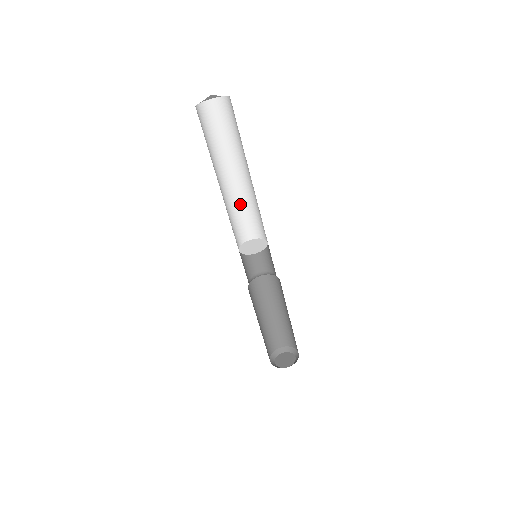
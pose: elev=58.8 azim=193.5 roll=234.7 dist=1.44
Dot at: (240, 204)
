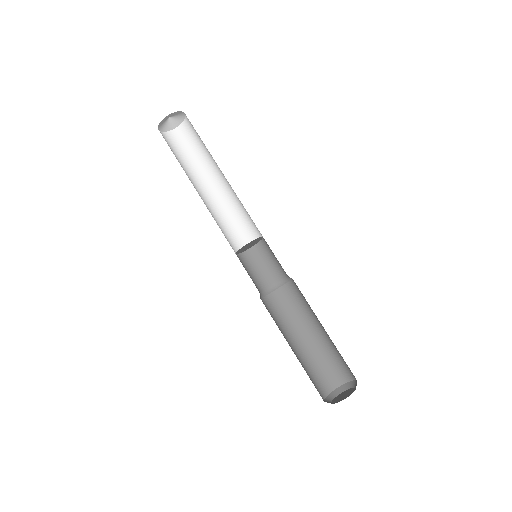
Dot at: (227, 213)
